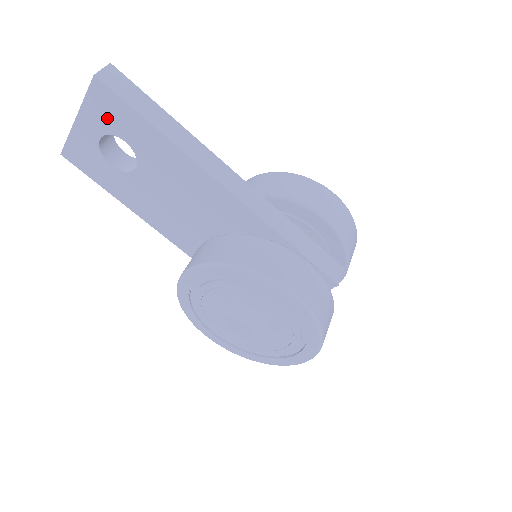
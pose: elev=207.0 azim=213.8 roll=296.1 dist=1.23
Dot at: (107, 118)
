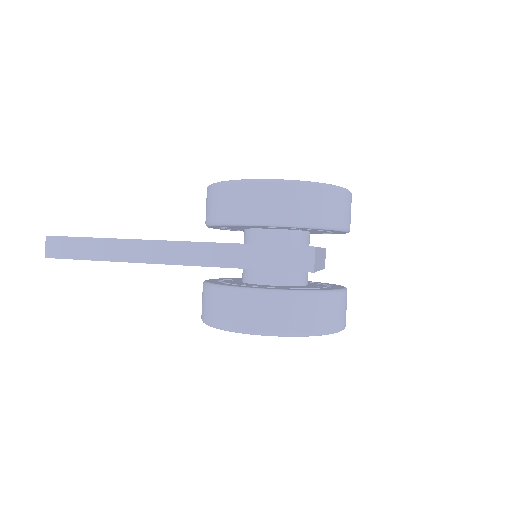
Dot at: occluded
